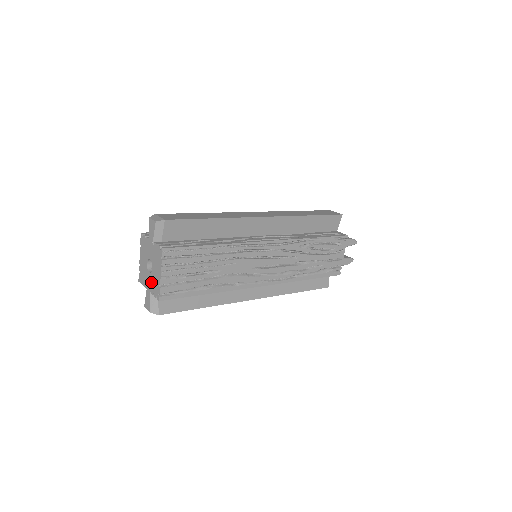
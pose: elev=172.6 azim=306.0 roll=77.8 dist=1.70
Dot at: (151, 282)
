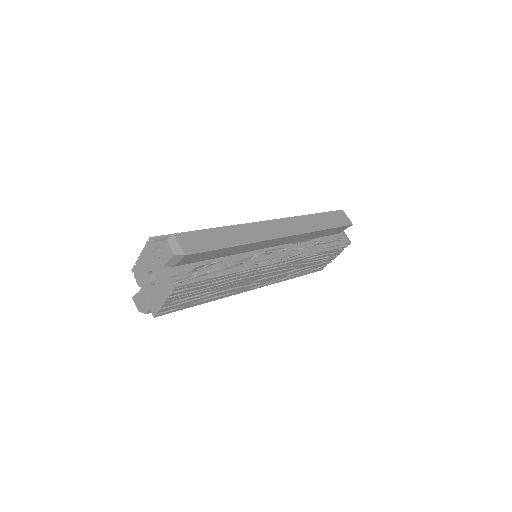
Dot at: (149, 293)
